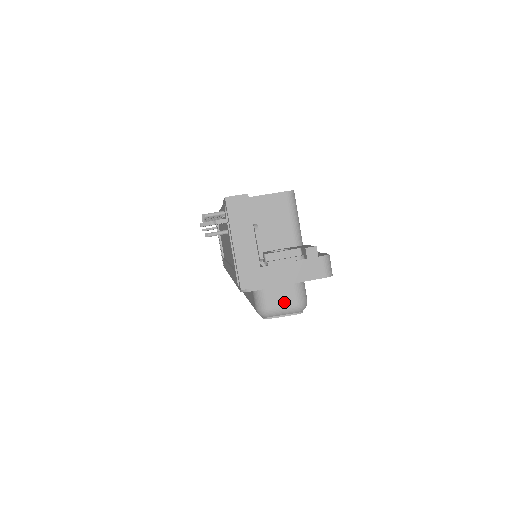
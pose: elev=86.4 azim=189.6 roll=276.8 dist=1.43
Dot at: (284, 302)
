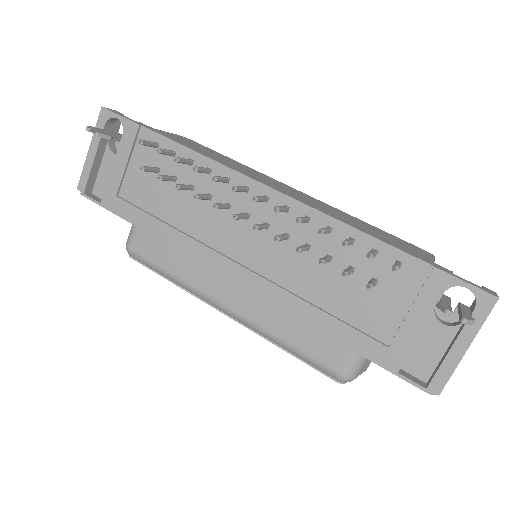
Dot at: (366, 367)
